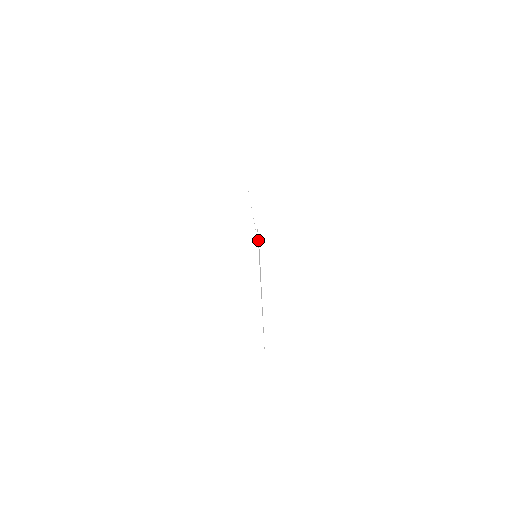
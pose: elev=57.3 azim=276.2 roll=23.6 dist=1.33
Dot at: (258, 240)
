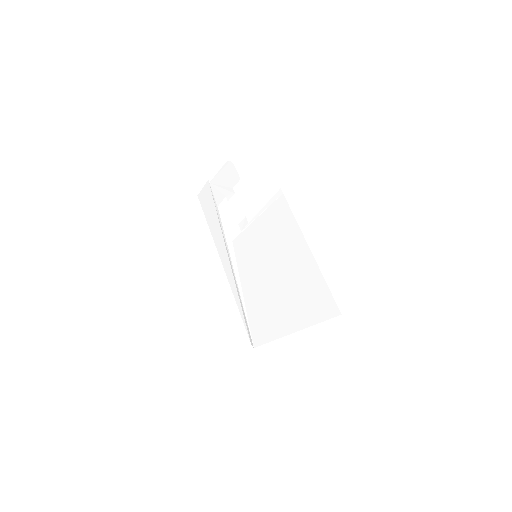
Dot at: (225, 227)
